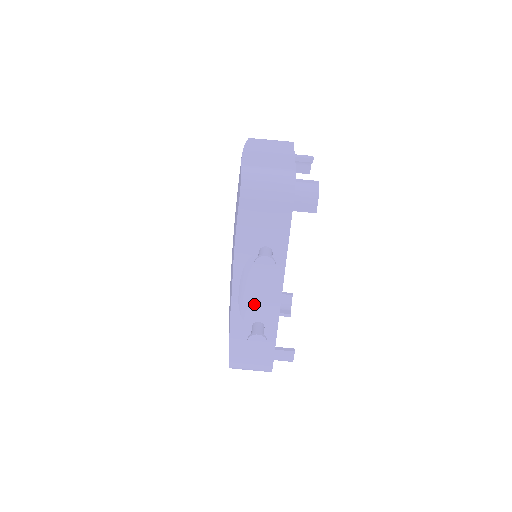
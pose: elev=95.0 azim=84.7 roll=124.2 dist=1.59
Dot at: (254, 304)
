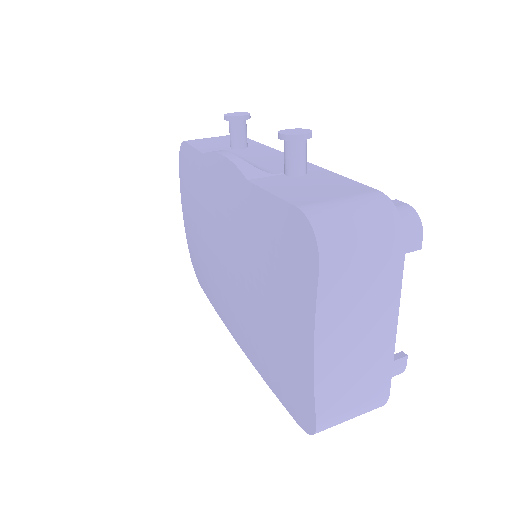
Dot at: (265, 165)
